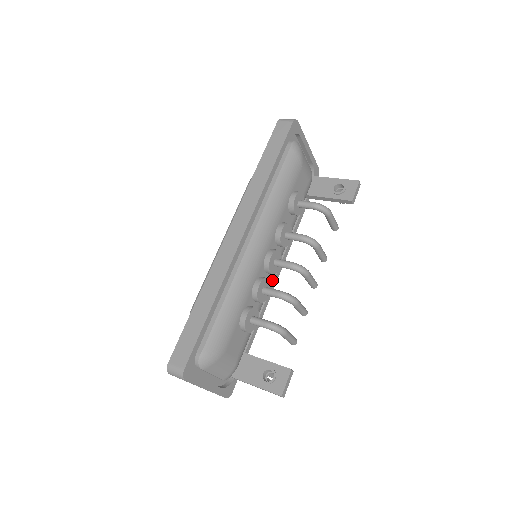
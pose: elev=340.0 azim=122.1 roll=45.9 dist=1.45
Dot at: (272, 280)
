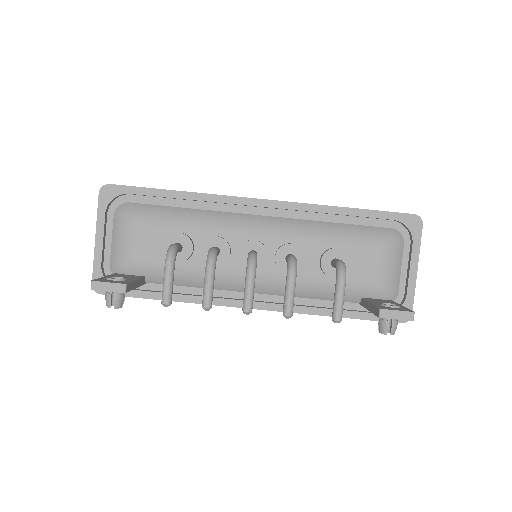
Dot at: (242, 299)
